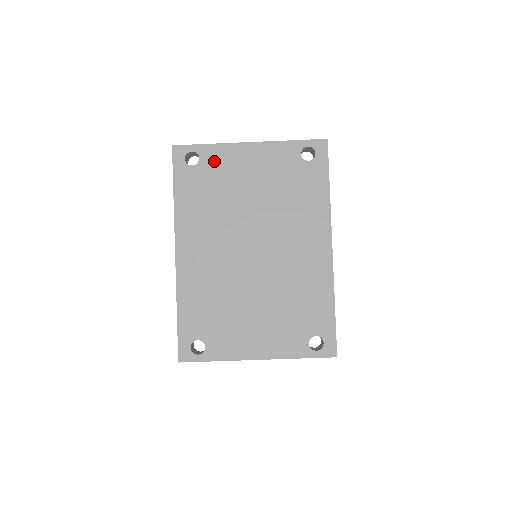
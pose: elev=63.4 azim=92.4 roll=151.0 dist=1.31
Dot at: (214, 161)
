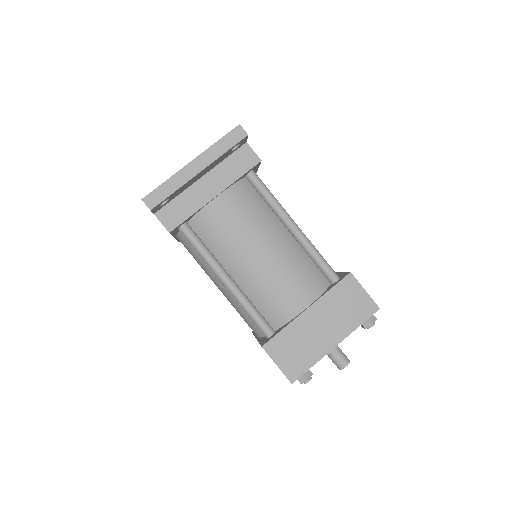
Dot at: occluded
